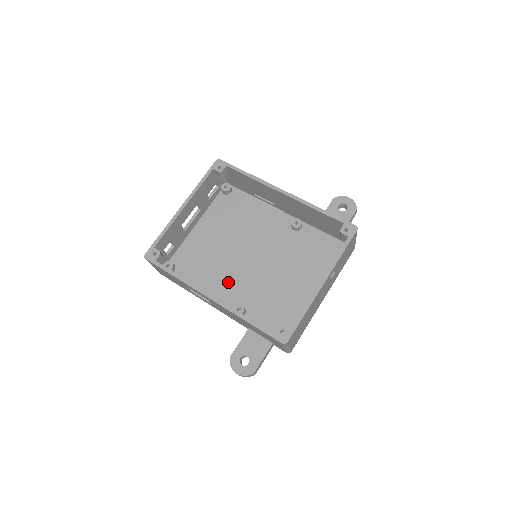
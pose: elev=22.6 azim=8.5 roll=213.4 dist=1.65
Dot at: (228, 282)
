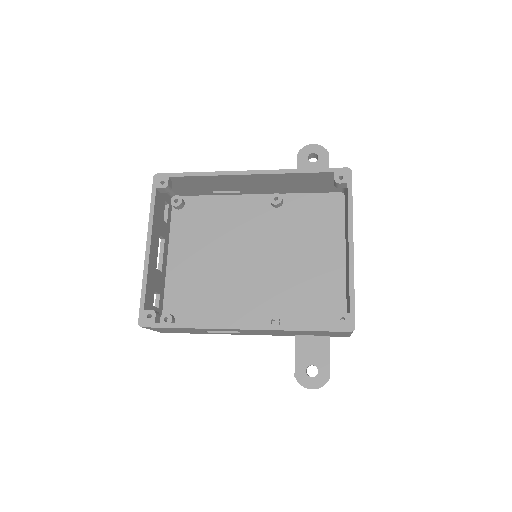
Dot at: (241, 300)
